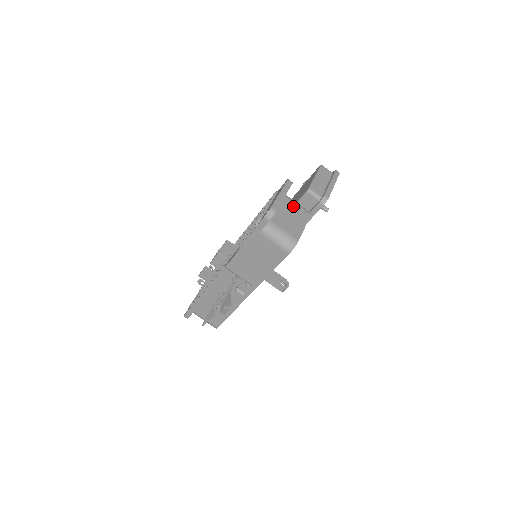
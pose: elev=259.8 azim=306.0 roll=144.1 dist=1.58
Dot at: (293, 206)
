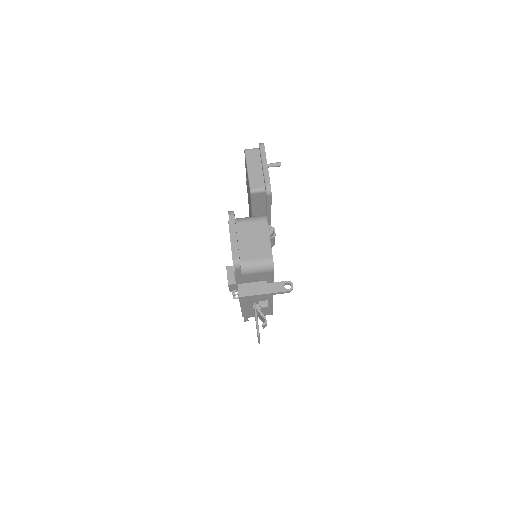
Dot at: (249, 227)
